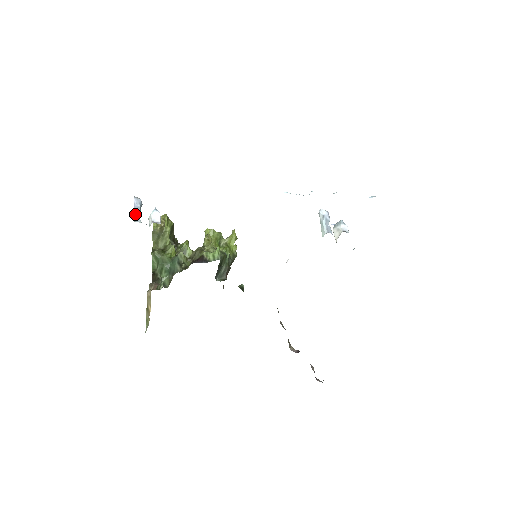
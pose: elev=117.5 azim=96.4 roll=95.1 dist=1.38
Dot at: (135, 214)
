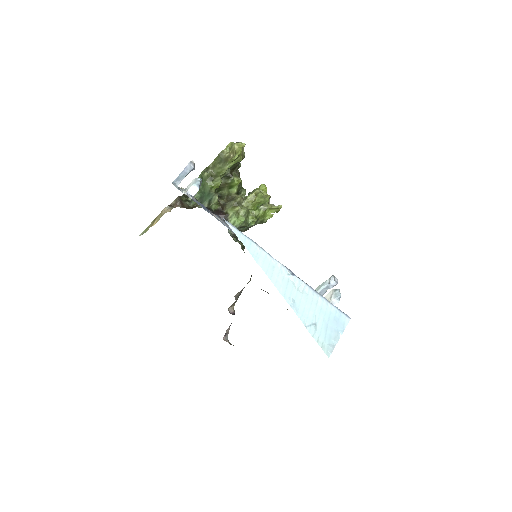
Dot at: (179, 176)
